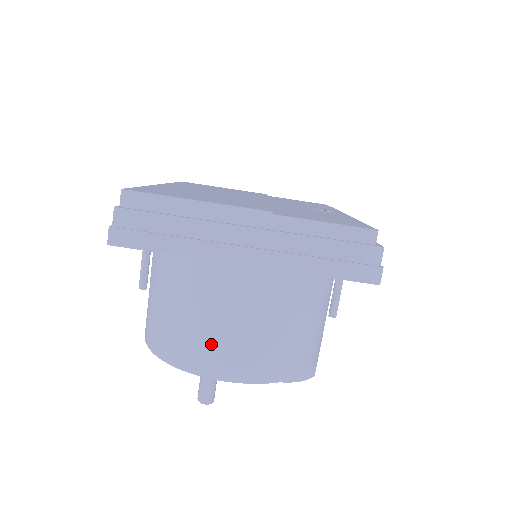
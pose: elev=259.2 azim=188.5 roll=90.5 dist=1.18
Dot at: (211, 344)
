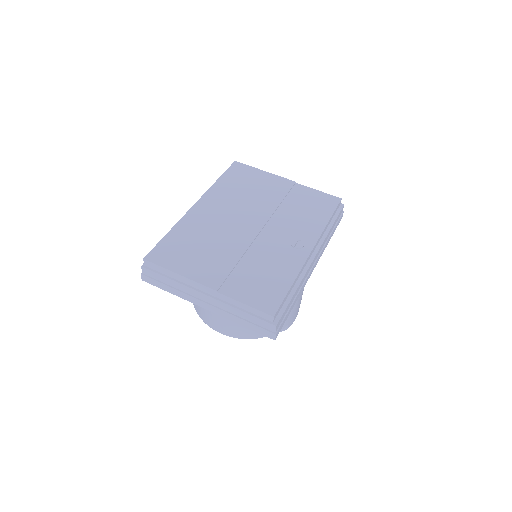
Dot at: (210, 316)
